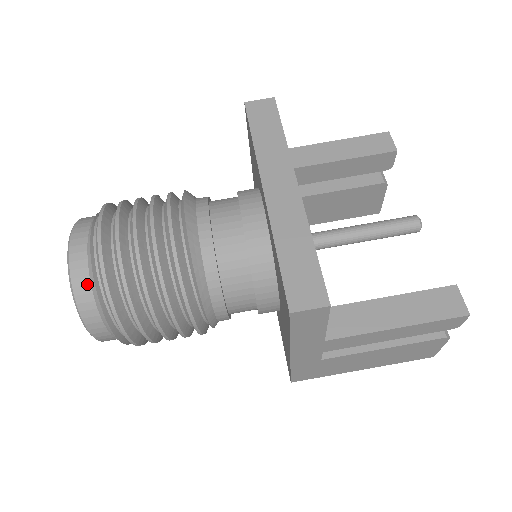
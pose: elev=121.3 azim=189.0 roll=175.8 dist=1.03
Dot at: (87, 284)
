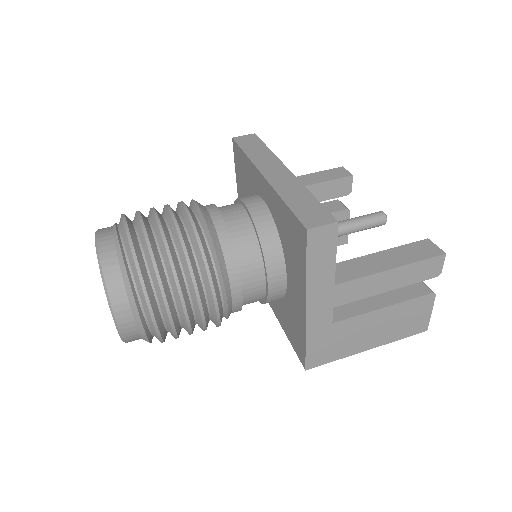
Dot at: (115, 264)
